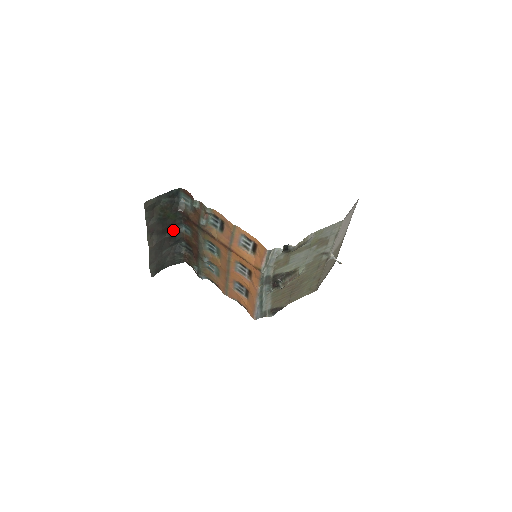
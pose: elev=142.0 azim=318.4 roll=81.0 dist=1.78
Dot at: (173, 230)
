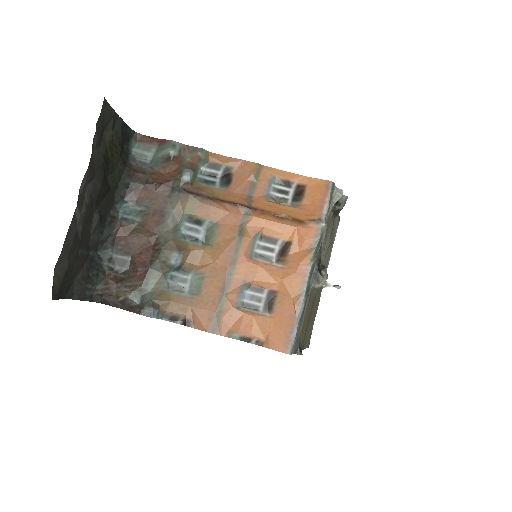
Dot at: (105, 209)
